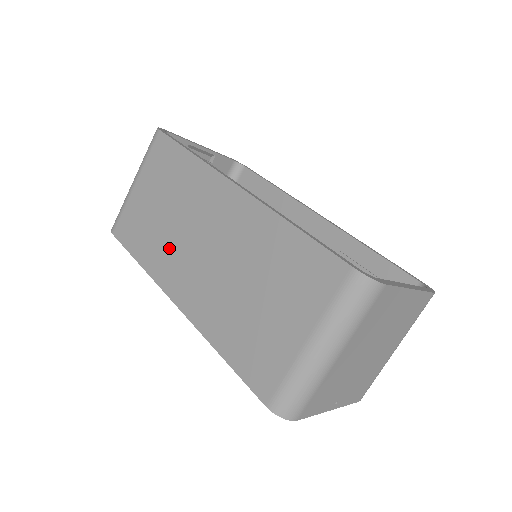
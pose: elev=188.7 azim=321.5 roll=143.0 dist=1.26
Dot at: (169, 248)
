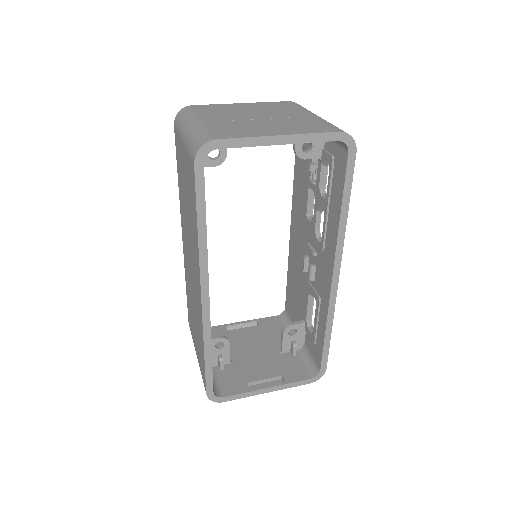
Dot at: (184, 220)
